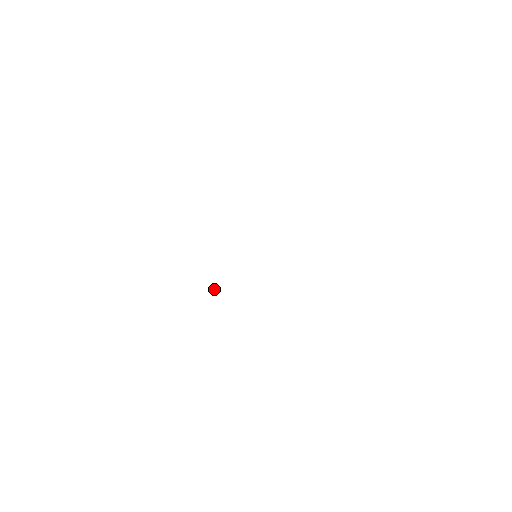
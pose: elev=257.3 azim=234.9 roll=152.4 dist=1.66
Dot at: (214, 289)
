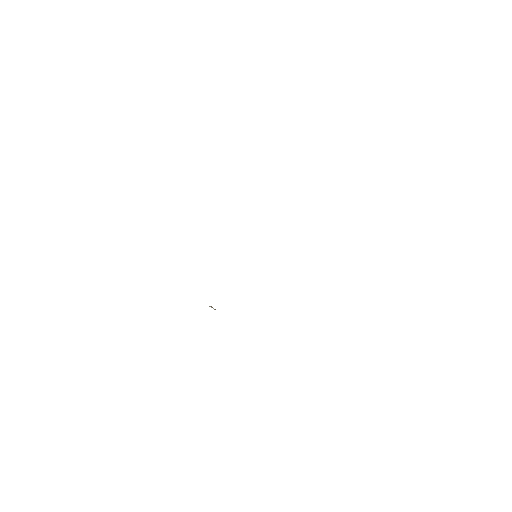
Dot at: (211, 306)
